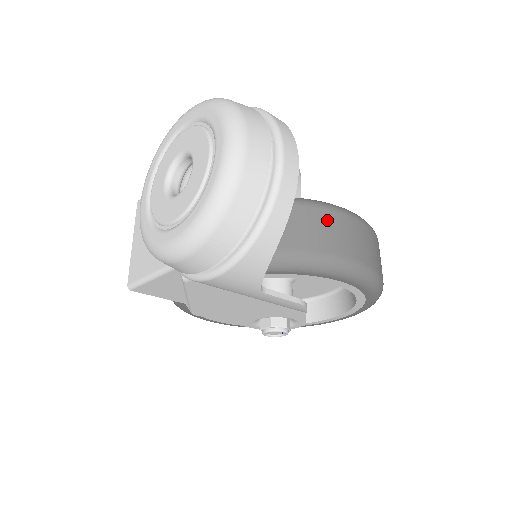
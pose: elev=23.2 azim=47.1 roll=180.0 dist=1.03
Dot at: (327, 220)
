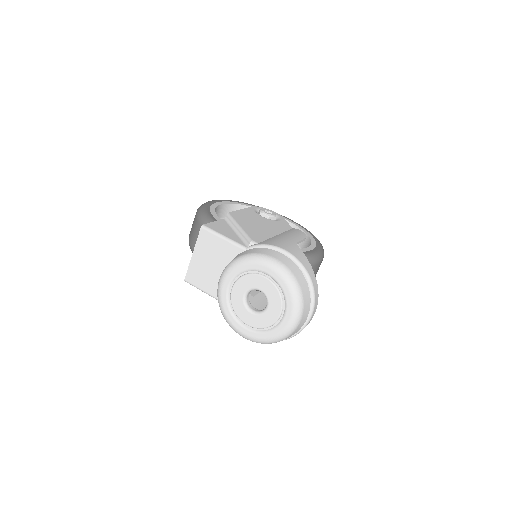
Dot at: occluded
